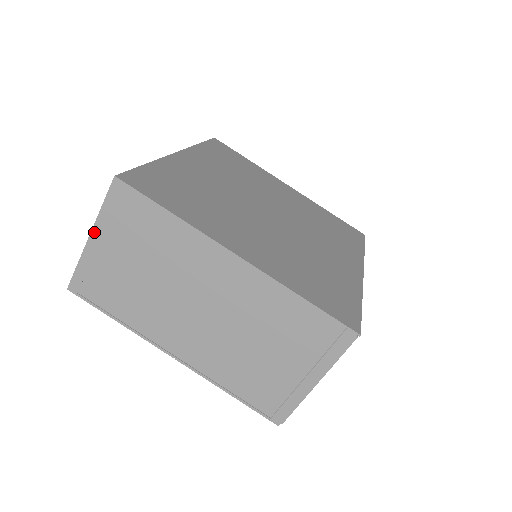
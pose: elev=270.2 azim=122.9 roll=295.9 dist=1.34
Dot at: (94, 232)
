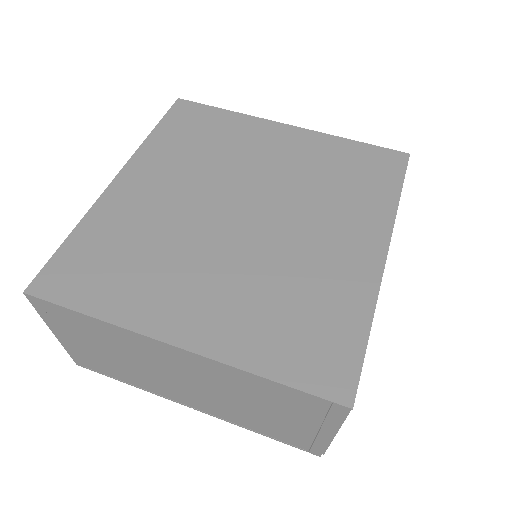
Dot at: (53, 331)
